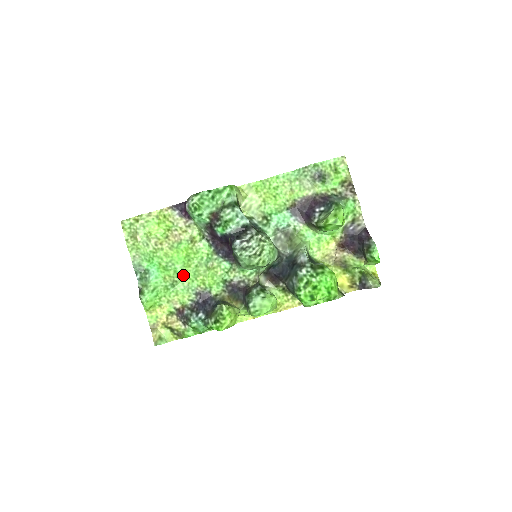
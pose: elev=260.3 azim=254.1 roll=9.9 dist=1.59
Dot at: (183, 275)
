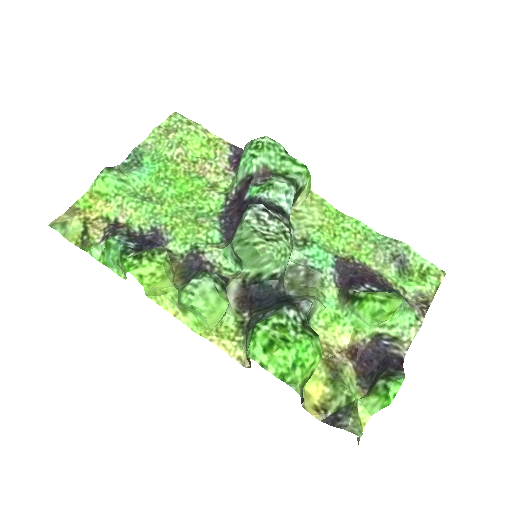
Dot at: (165, 202)
